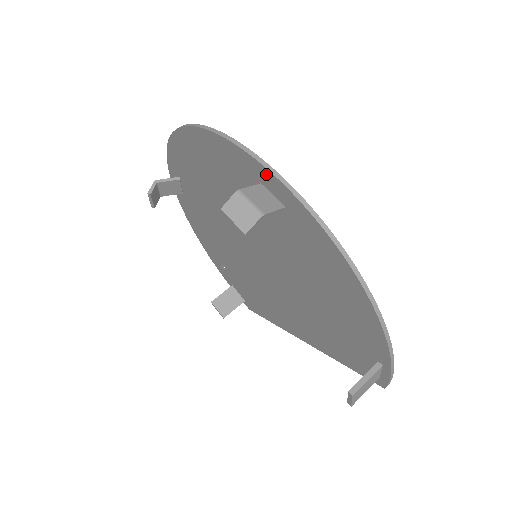
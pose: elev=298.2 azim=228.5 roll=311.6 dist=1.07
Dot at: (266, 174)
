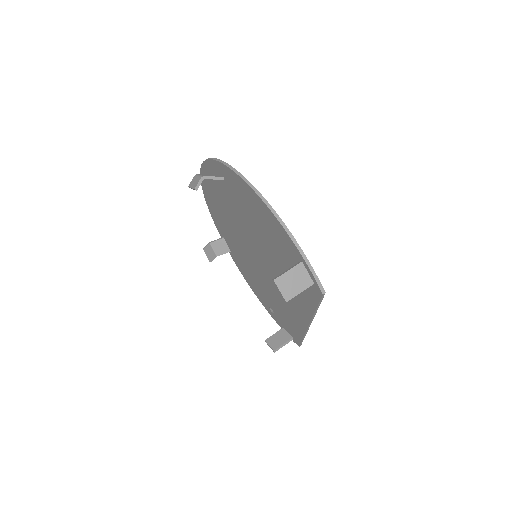
Dot at: (212, 164)
